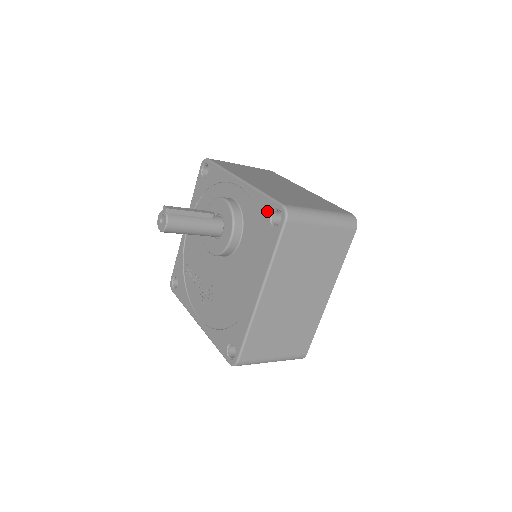
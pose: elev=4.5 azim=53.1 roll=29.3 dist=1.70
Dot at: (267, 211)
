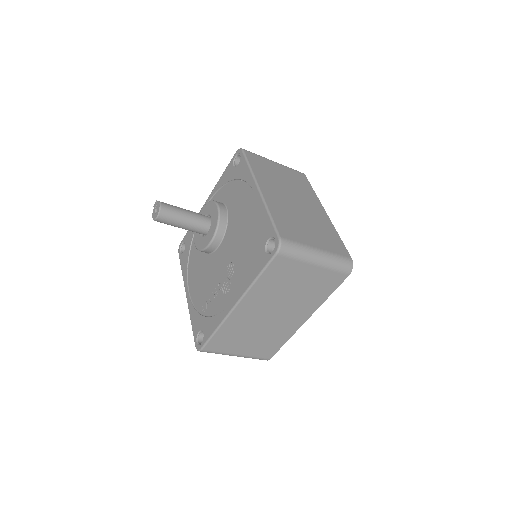
Dot at: (230, 169)
